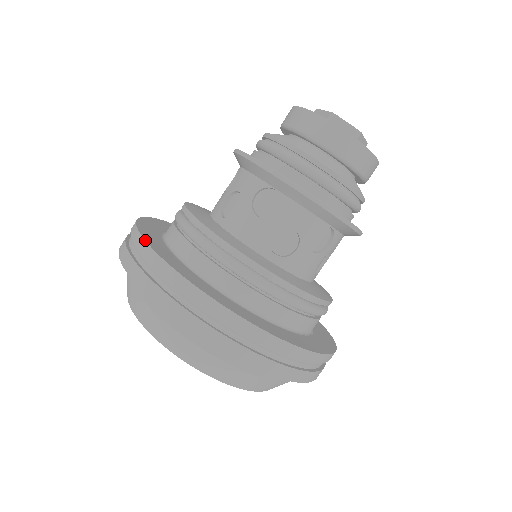
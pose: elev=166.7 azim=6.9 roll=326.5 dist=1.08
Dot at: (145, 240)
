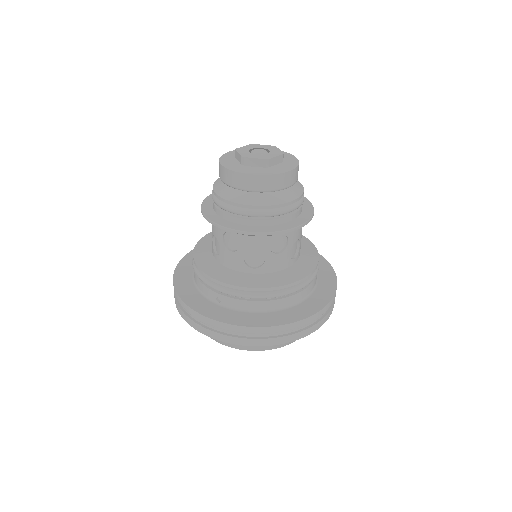
Dot at: (252, 327)
